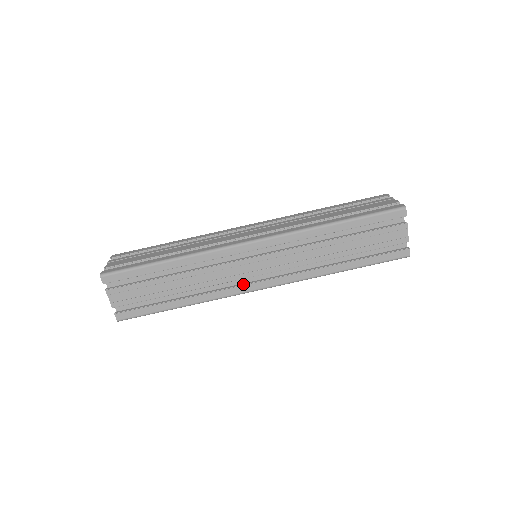
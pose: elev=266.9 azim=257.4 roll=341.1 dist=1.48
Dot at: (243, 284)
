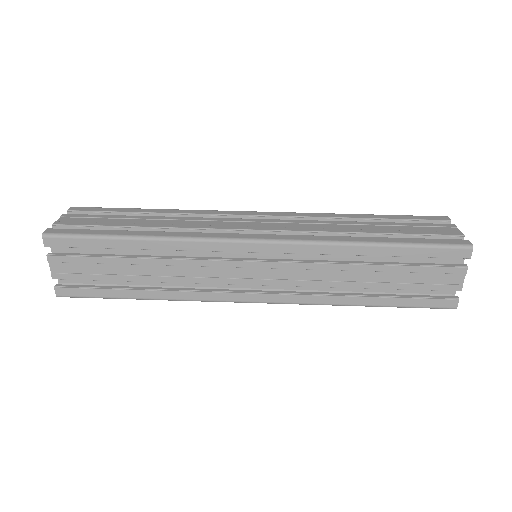
Dot at: (230, 290)
